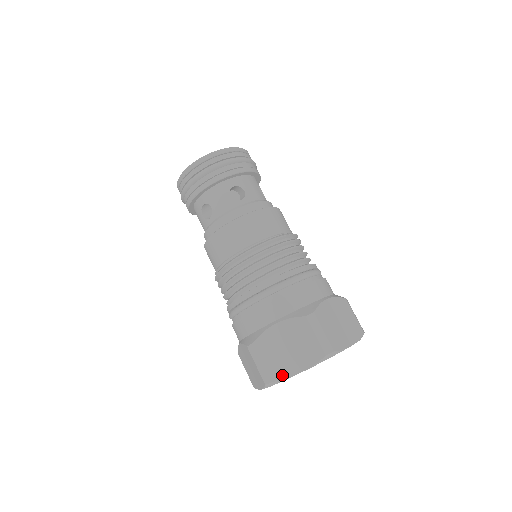
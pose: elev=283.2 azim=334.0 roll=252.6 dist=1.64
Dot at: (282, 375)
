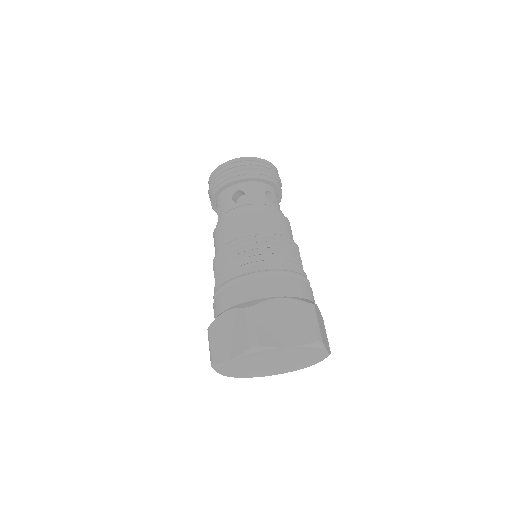
Dot at: (272, 343)
